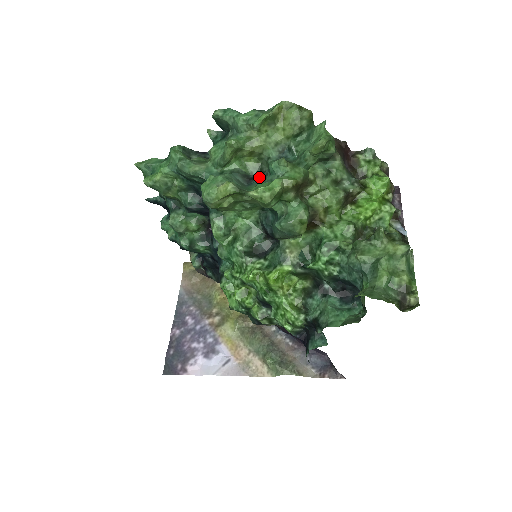
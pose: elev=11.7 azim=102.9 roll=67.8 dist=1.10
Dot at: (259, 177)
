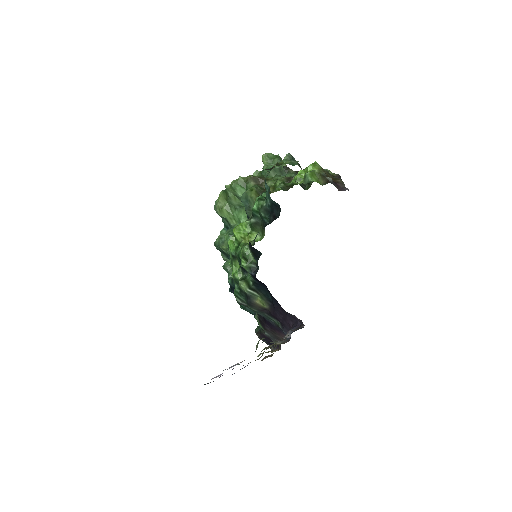
Dot at: occluded
